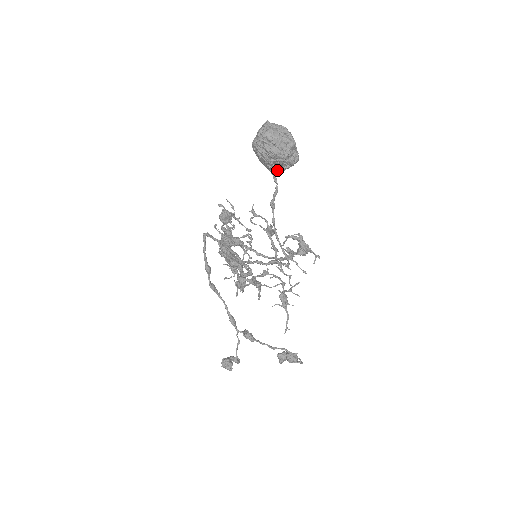
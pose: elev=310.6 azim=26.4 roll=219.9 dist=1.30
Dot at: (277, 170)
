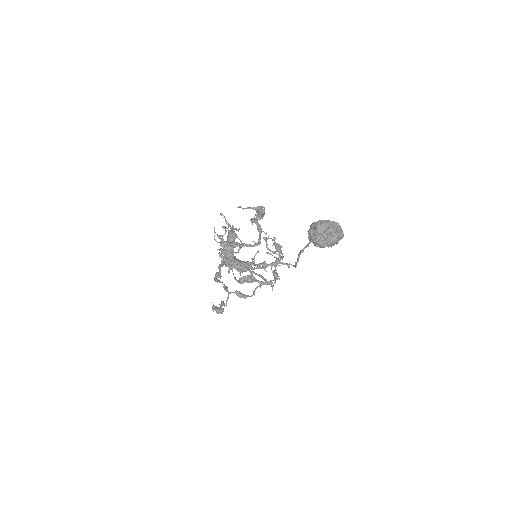
Dot at: occluded
